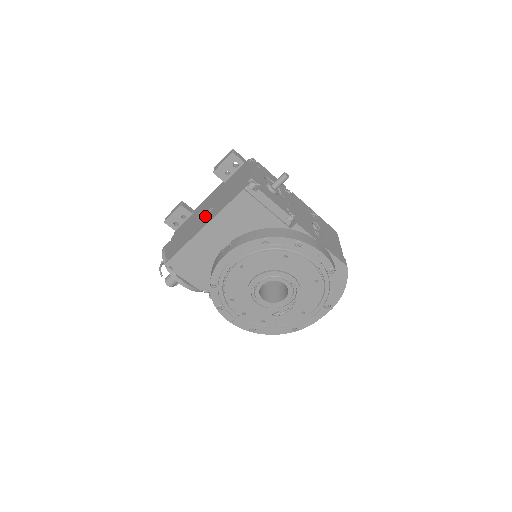
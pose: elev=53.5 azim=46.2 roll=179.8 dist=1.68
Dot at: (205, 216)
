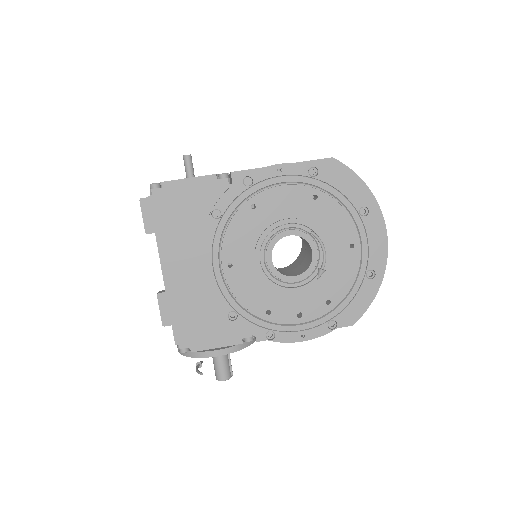
Dot at: occluded
